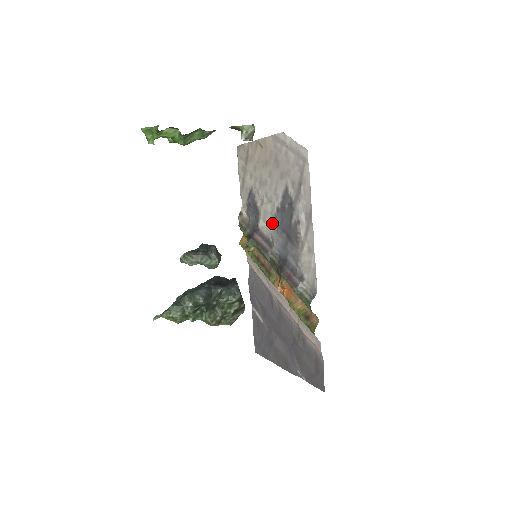
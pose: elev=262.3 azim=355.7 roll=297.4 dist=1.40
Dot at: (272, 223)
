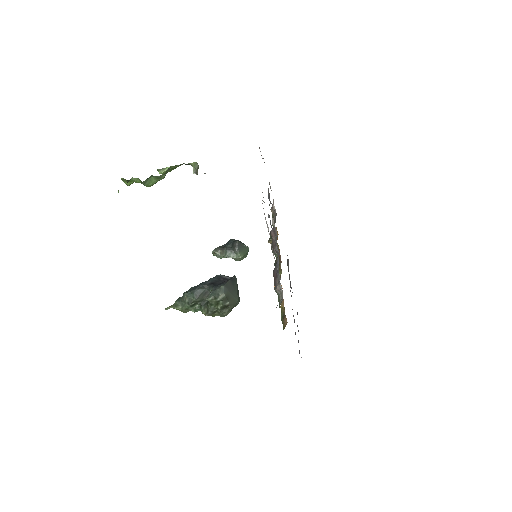
Dot at: occluded
